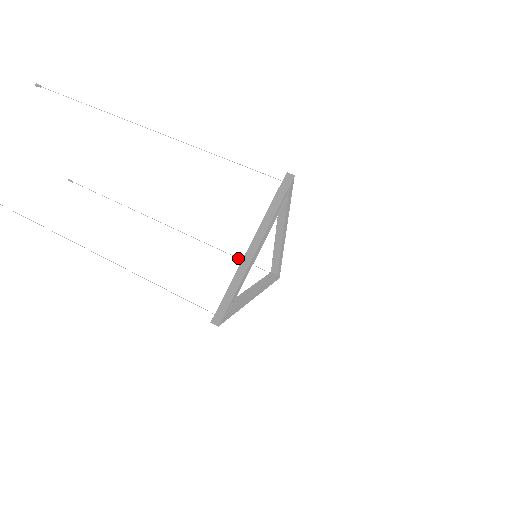
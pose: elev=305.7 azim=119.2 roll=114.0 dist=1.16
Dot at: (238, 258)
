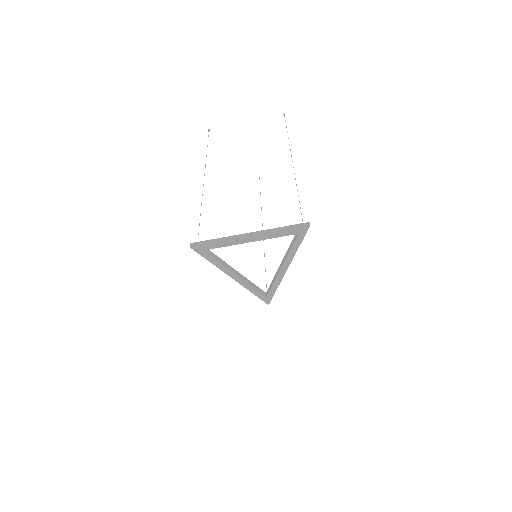
Dot at: occluded
